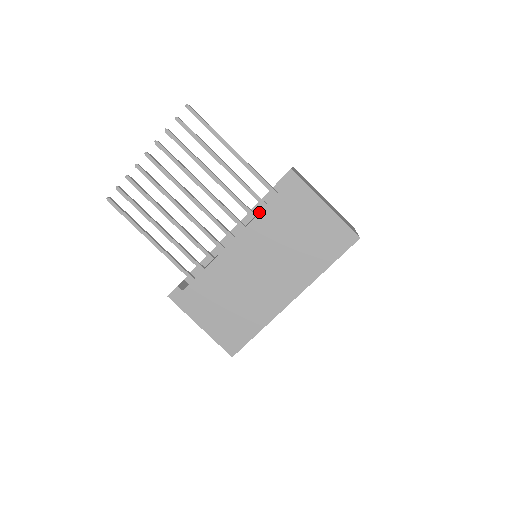
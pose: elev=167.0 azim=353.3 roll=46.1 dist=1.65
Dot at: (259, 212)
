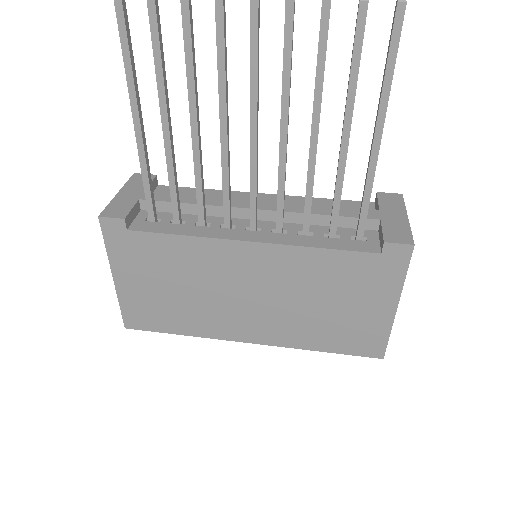
Dot at: (320, 247)
